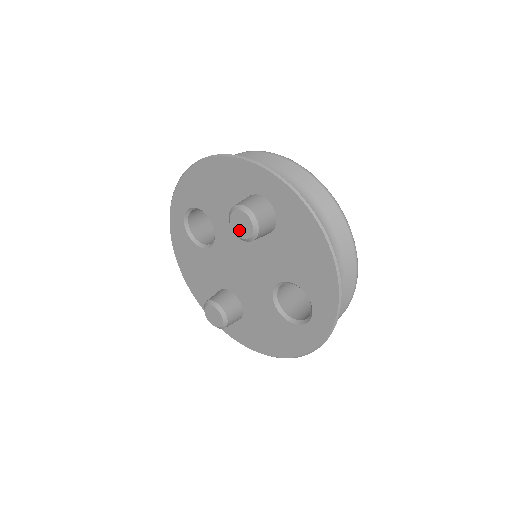
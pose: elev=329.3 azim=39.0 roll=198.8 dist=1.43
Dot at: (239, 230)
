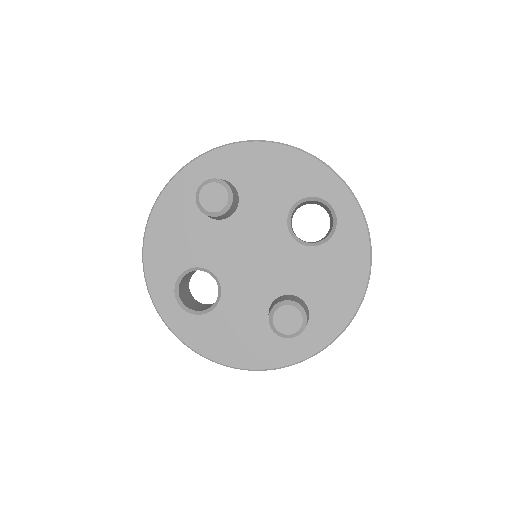
Dot at: (217, 204)
